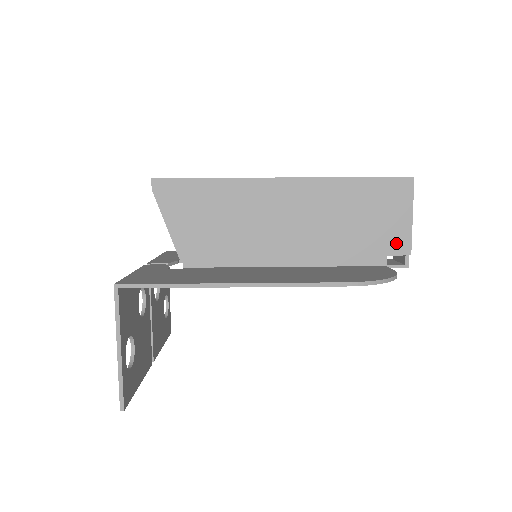
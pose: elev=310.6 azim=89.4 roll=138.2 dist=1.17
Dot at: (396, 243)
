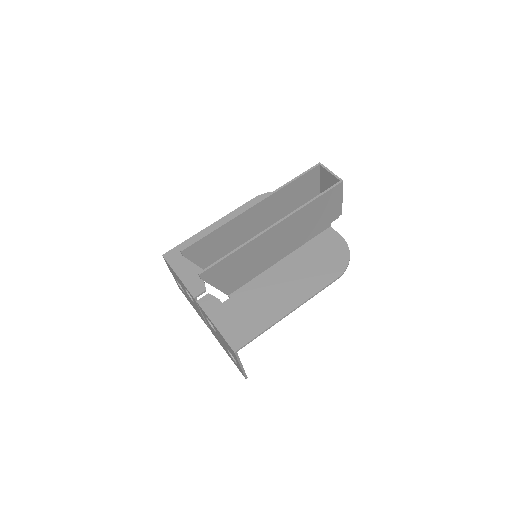
Dot at: (335, 214)
